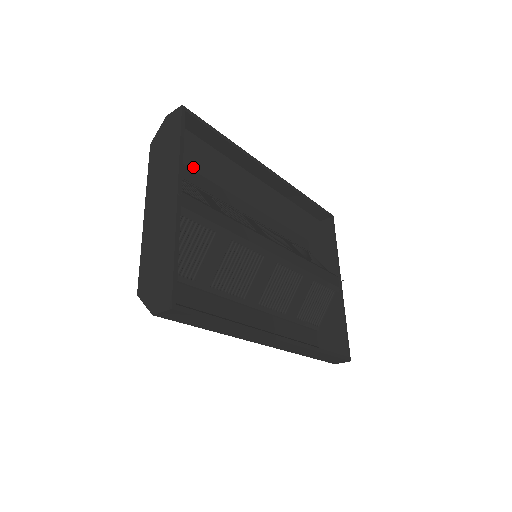
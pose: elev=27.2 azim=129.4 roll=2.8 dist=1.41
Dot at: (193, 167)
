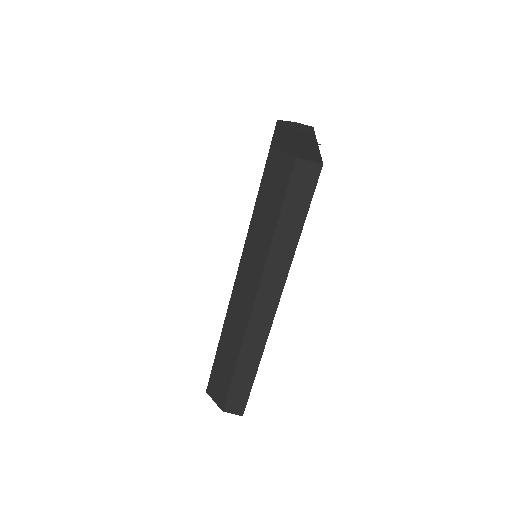
Dot at: occluded
